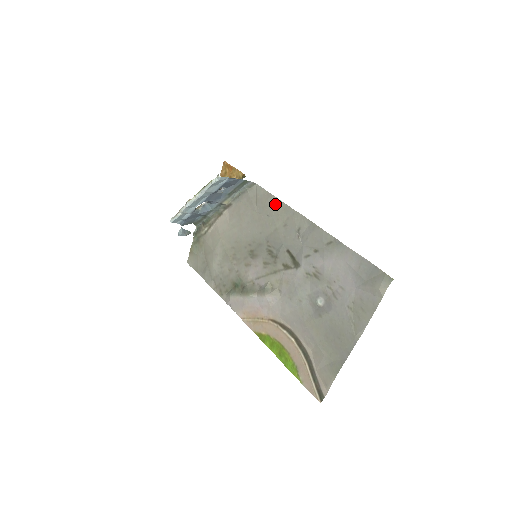
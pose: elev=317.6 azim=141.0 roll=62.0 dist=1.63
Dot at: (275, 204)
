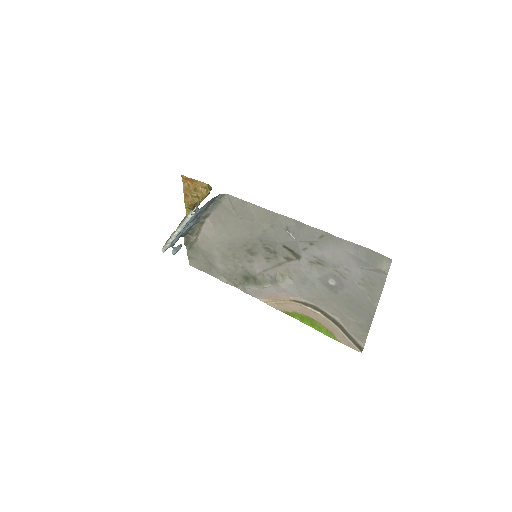
Dot at: (254, 210)
